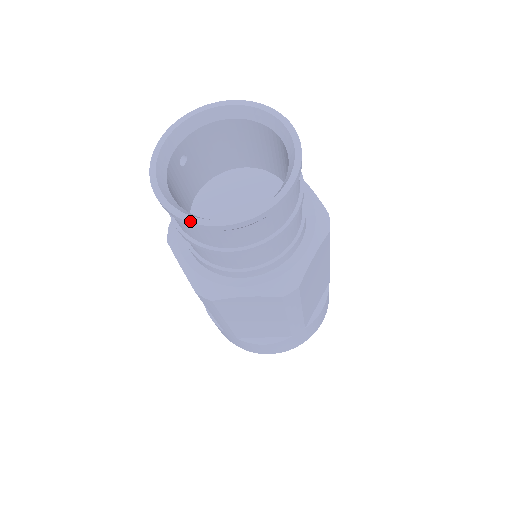
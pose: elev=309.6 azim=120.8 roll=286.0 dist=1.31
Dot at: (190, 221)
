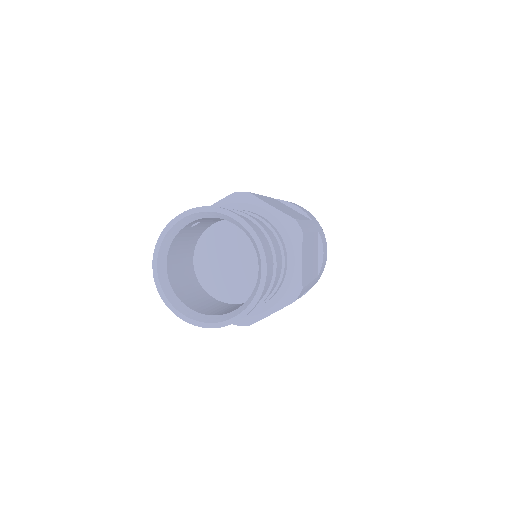
Dot at: (164, 301)
